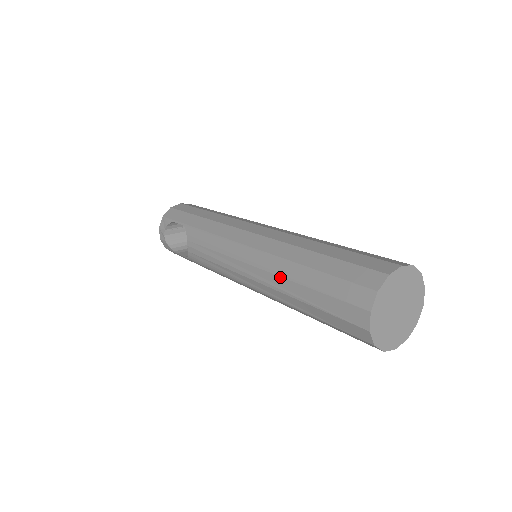
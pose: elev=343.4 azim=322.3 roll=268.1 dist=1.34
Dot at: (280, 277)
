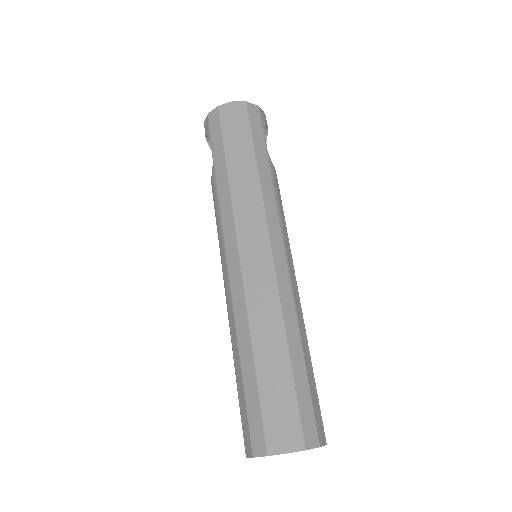
Dot at: (231, 340)
